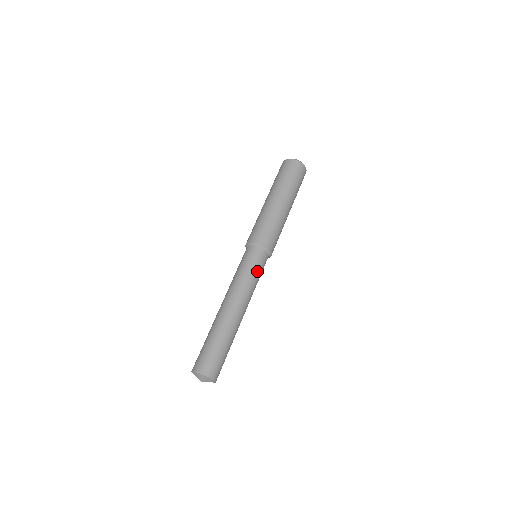
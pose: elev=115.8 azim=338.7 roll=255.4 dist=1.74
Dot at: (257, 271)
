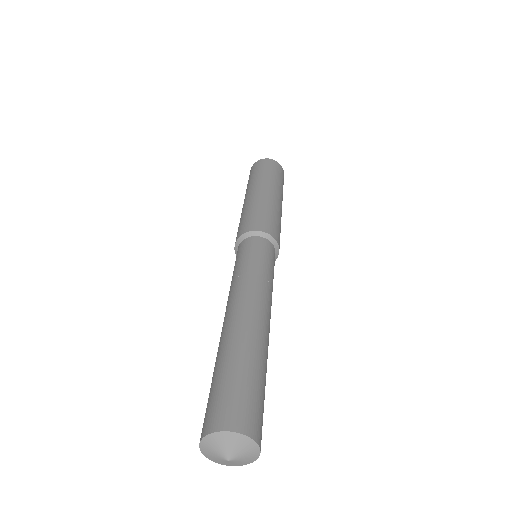
Dot at: (266, 262)
